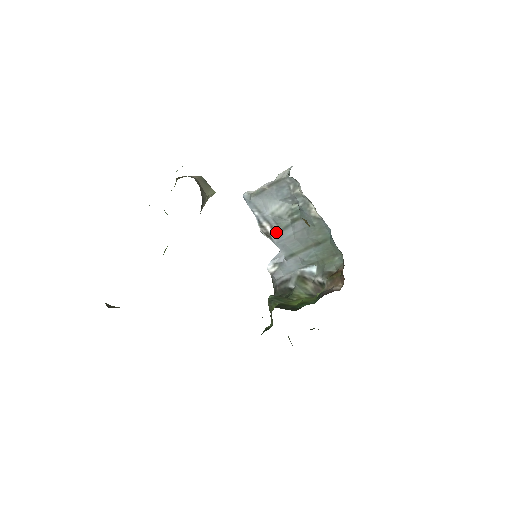
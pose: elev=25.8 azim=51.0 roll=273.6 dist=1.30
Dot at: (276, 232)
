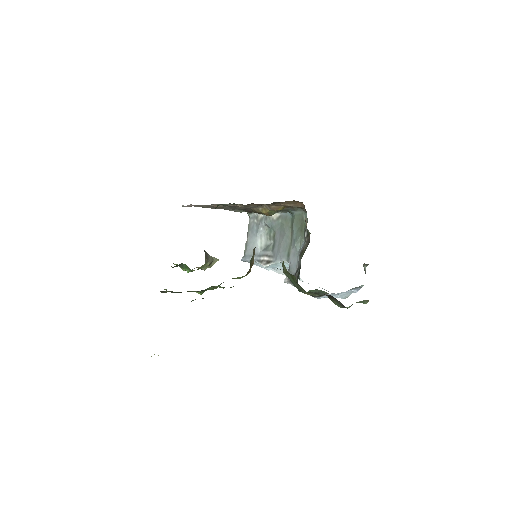
Dot at: (271, 255)
